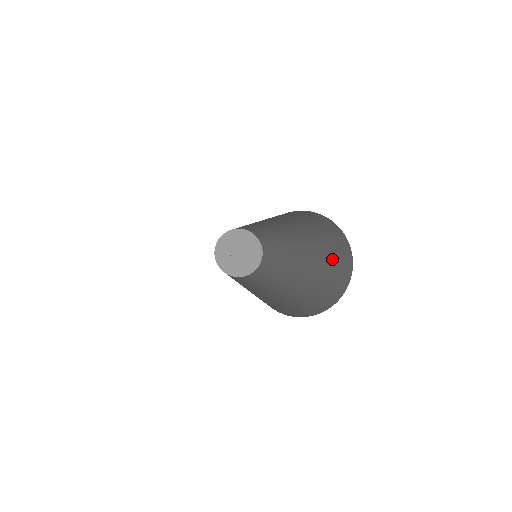
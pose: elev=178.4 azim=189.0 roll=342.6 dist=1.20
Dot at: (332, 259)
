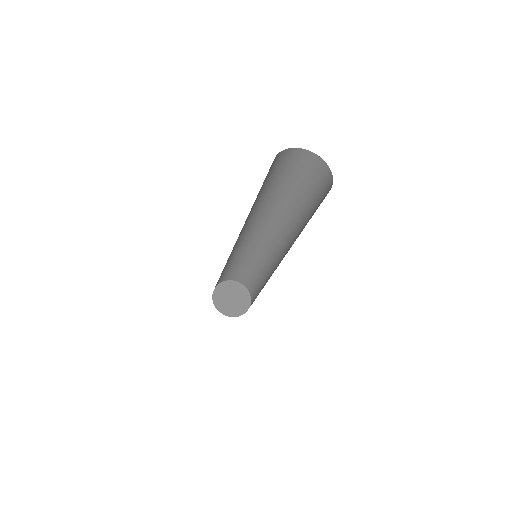
Dot at: (312, 185)
